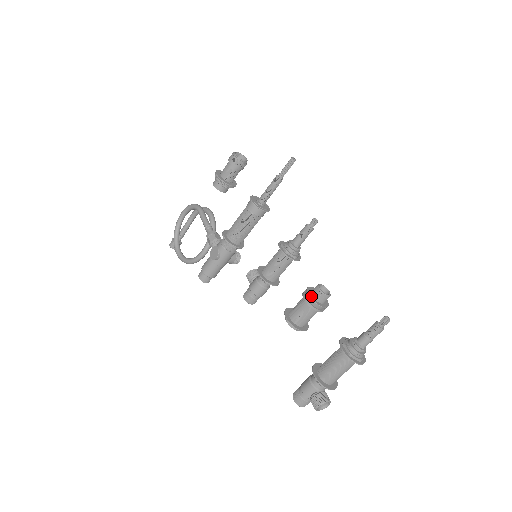
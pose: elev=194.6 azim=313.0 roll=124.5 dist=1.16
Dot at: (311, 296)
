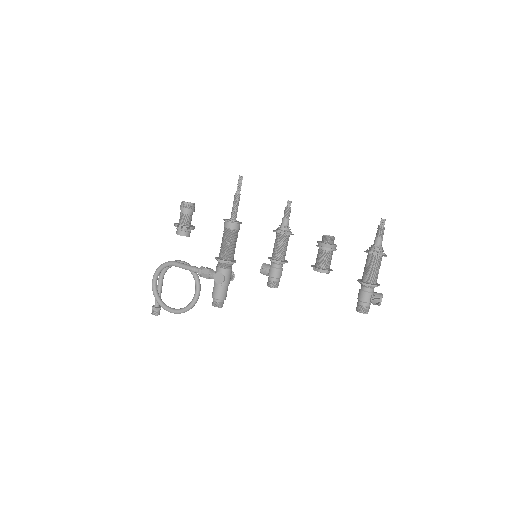
Dot at: (326, 243)
